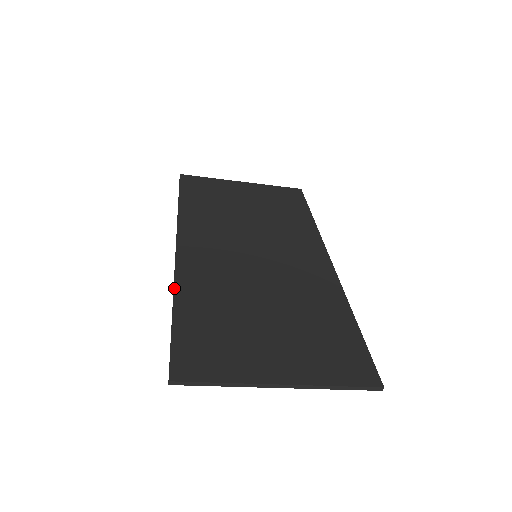
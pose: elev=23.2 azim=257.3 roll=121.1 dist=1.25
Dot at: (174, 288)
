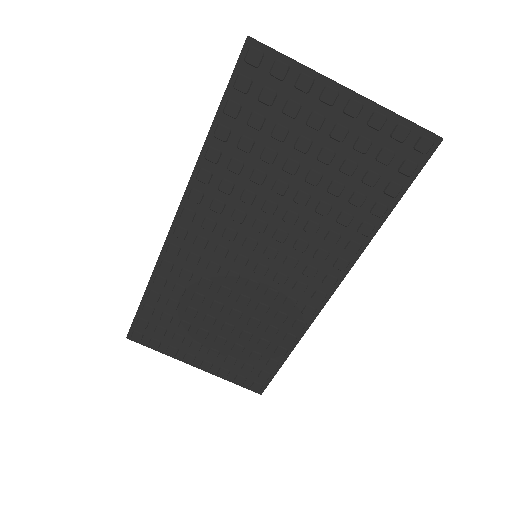
Dot at: (200, 157)
